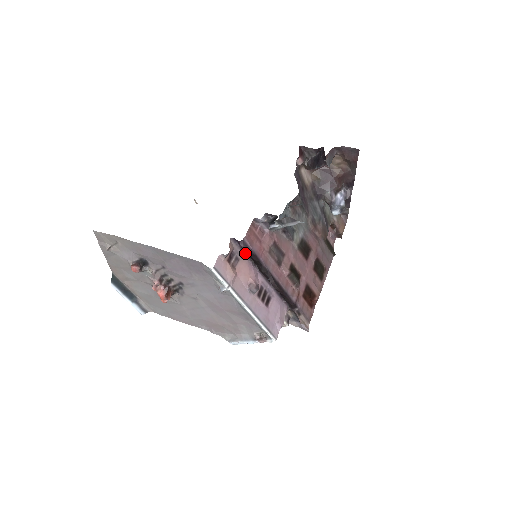
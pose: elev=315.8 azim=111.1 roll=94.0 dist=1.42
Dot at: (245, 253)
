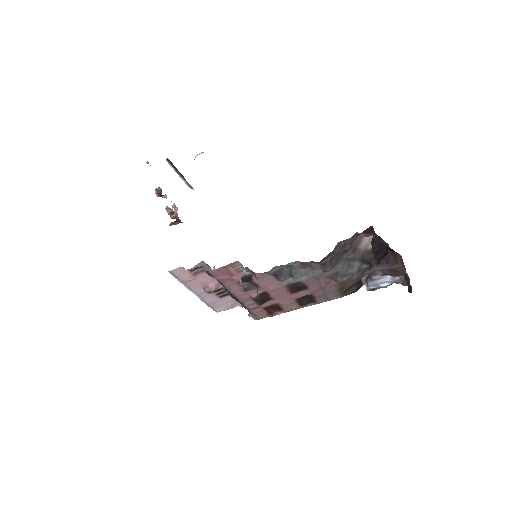
Dot at: occluded
